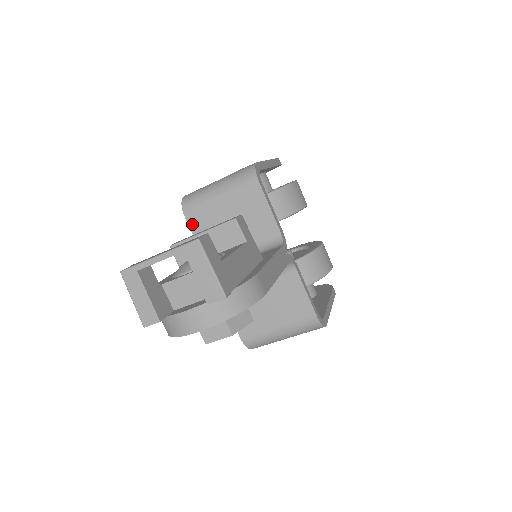
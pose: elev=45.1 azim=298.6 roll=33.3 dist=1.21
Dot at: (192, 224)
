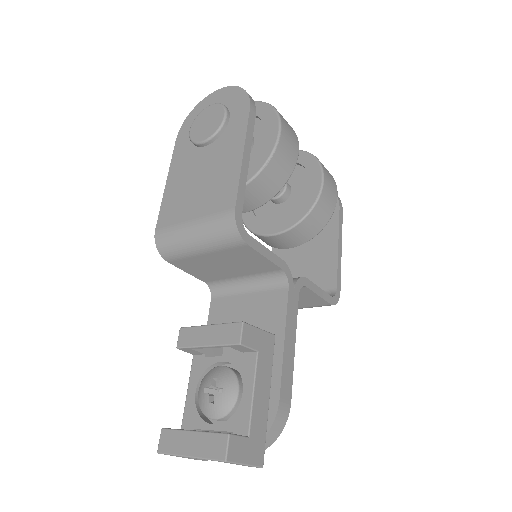
Dot at: (178, 266)
